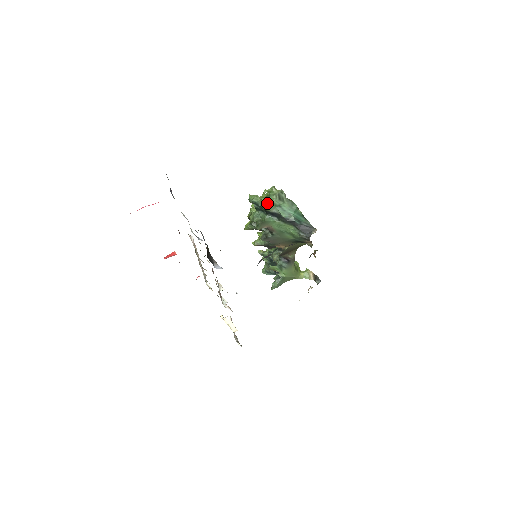
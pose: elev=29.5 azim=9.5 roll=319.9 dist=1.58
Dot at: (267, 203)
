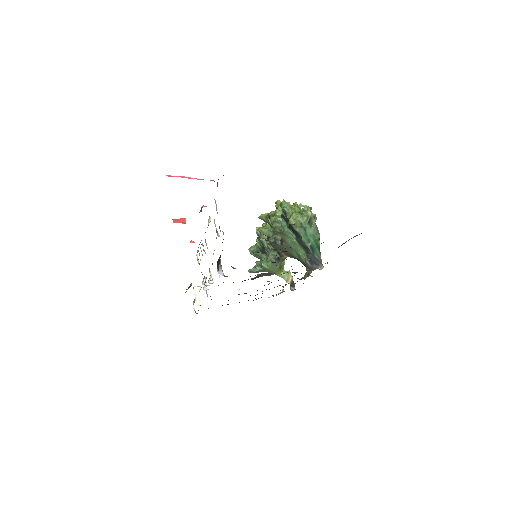
Dot at: (296, 220)
